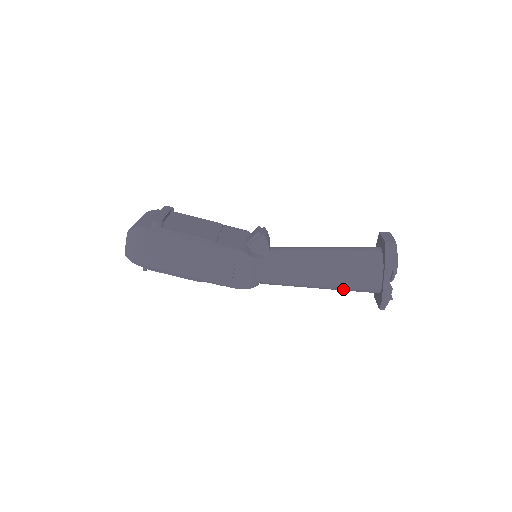
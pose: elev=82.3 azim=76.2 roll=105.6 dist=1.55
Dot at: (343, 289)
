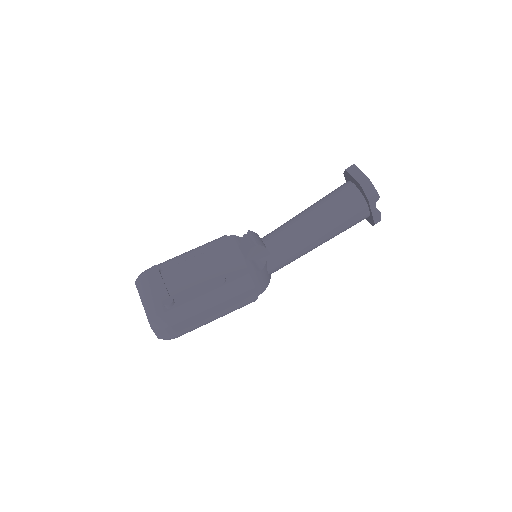
Dot at: occluded
